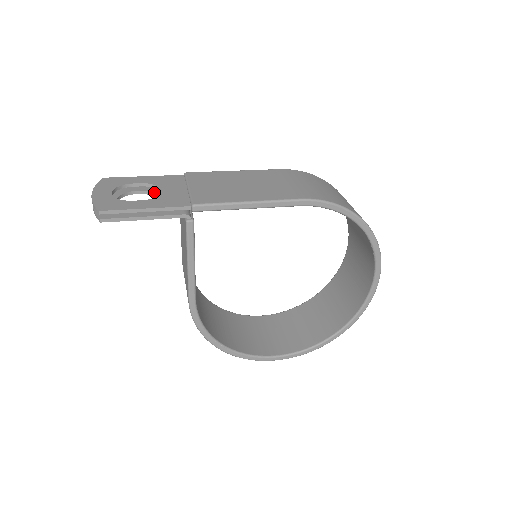
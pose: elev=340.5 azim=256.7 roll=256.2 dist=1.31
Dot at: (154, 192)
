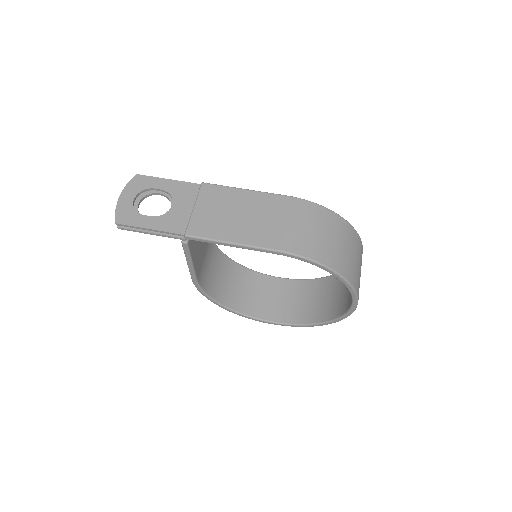
Dot at: (171, 199)
